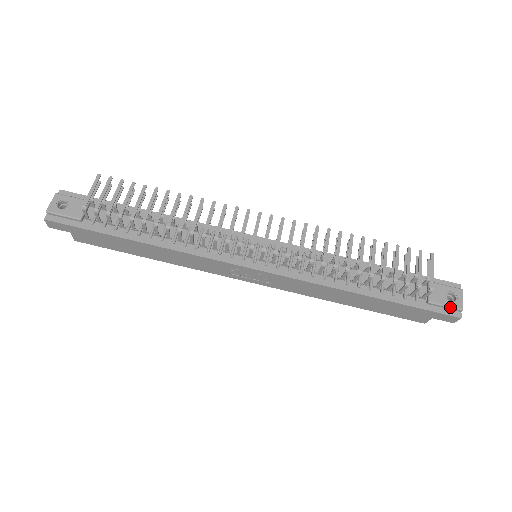
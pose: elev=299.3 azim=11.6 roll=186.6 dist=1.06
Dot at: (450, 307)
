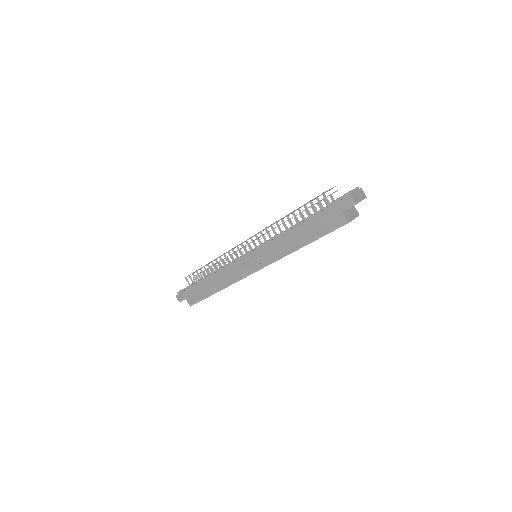
Dot at: (343, 196)
